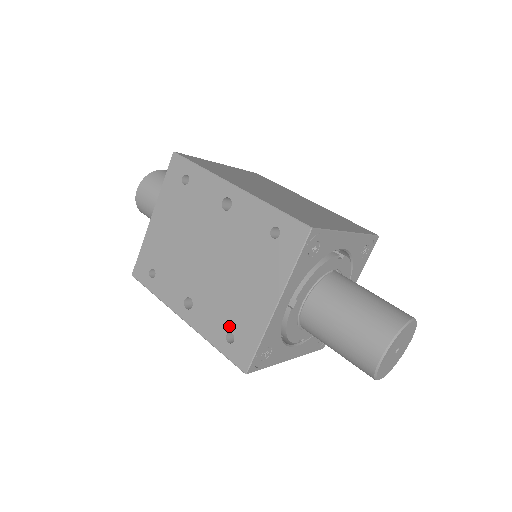
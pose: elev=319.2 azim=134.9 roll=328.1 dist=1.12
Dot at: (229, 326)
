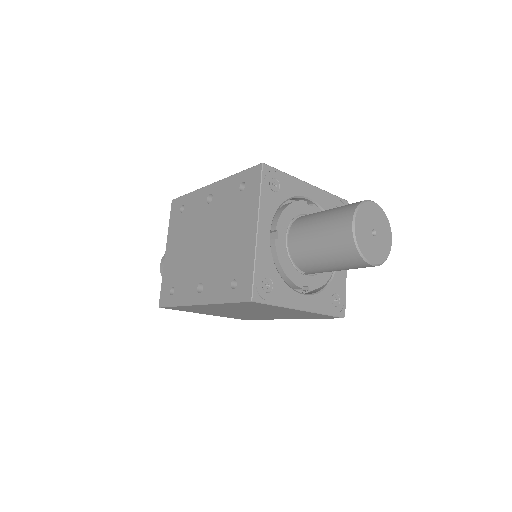
Dot at: (231, 276)
